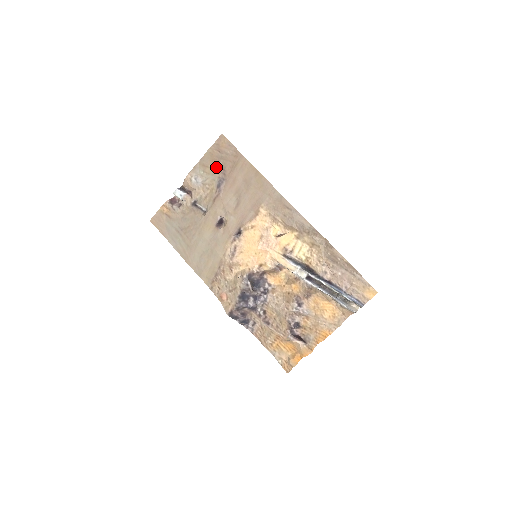
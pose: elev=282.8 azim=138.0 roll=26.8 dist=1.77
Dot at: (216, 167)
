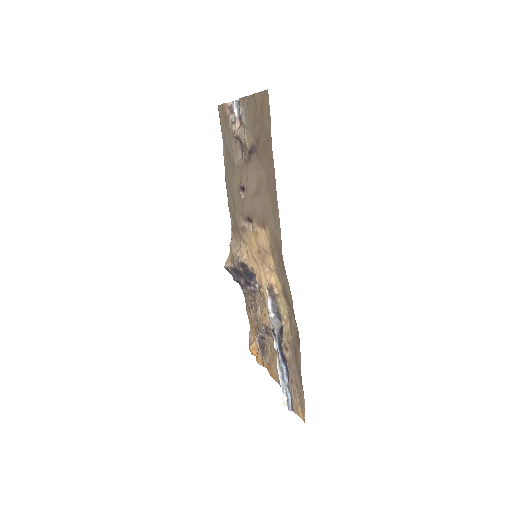
Dot at: (255, 126)
